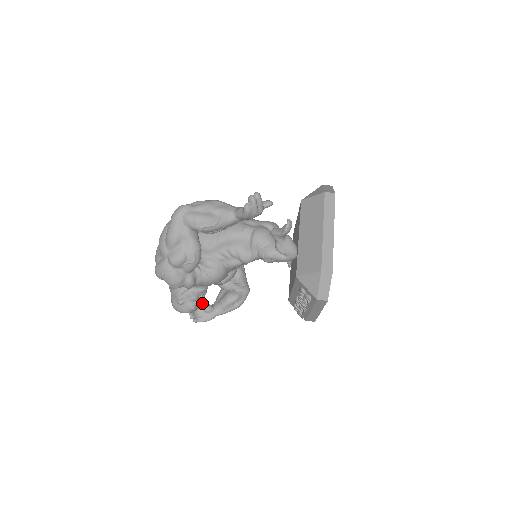
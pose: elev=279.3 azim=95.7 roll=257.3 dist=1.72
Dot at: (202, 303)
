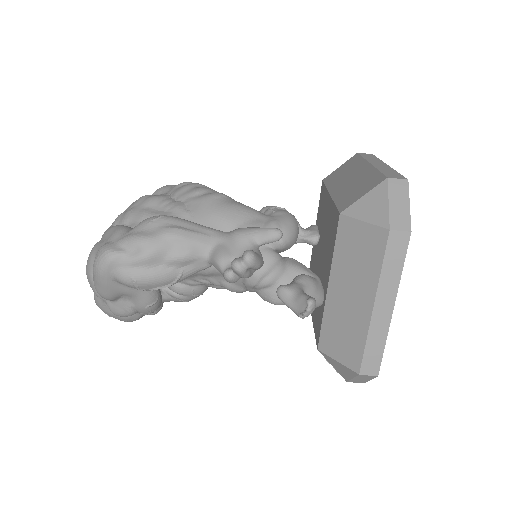
Dot at: occluded
